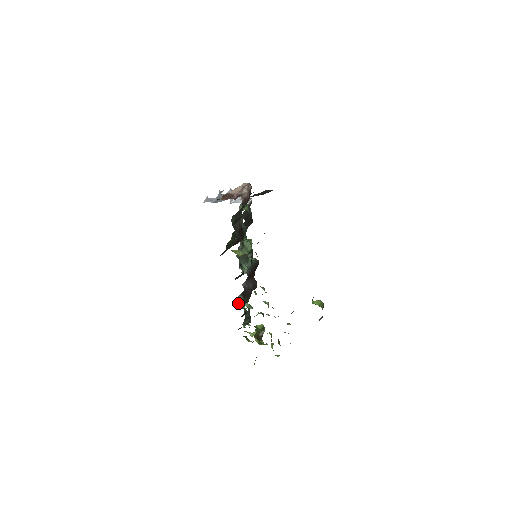
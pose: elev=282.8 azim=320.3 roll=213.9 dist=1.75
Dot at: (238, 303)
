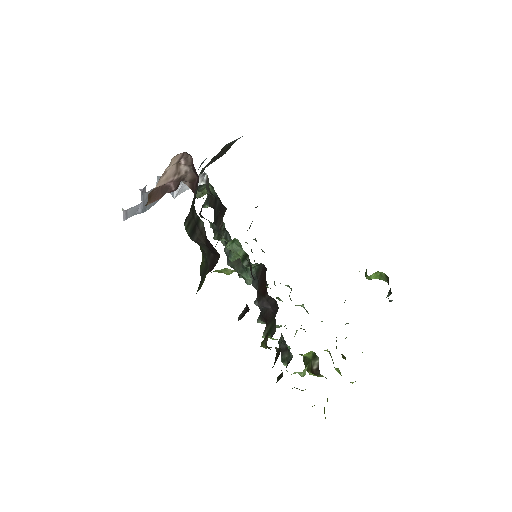
Dot at: (261, 342)
